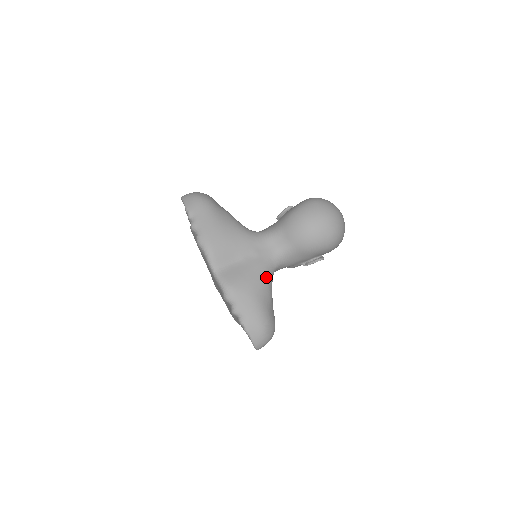
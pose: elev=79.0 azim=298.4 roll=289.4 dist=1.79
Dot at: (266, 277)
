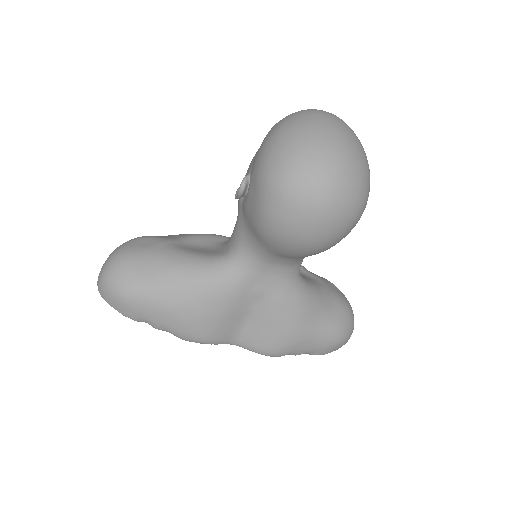
Dot at: (298, 304)
